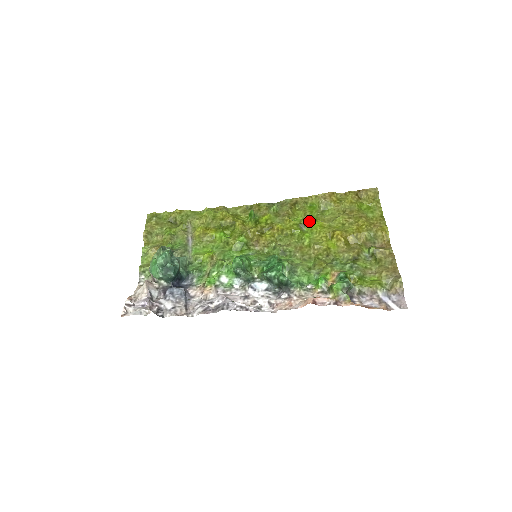
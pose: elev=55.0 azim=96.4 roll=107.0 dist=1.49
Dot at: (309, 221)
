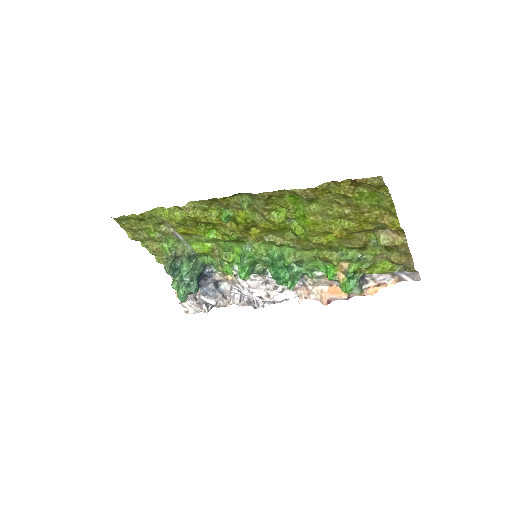
Dot at: (296, 216)
